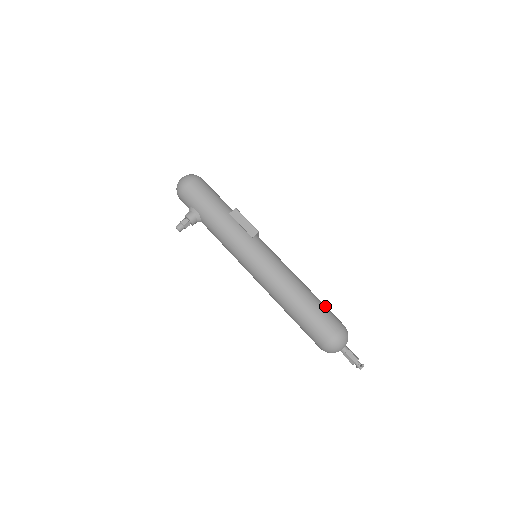
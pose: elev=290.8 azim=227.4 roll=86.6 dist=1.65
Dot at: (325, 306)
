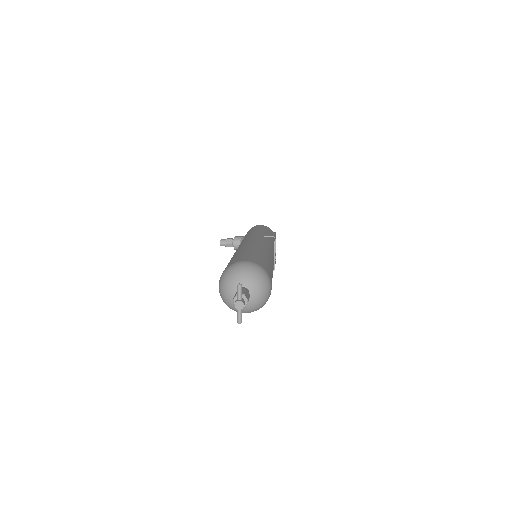
Dot at: (270, 266)
